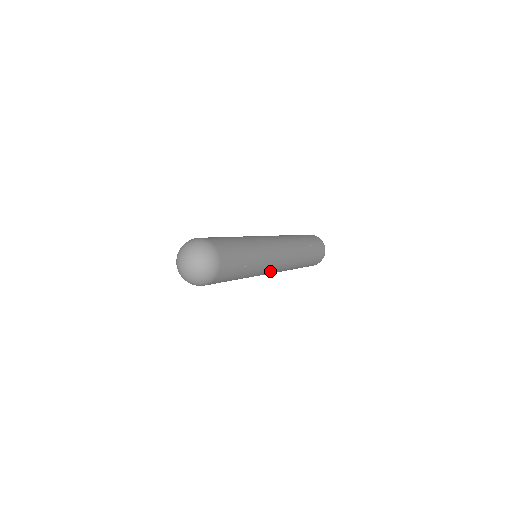
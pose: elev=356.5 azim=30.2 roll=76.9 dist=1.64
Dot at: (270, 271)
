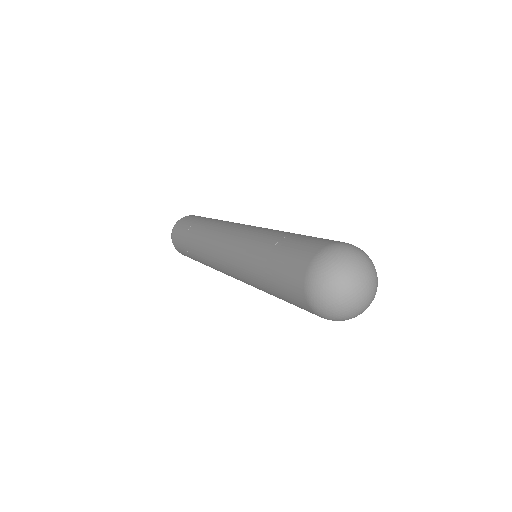
Dot at: occluded
